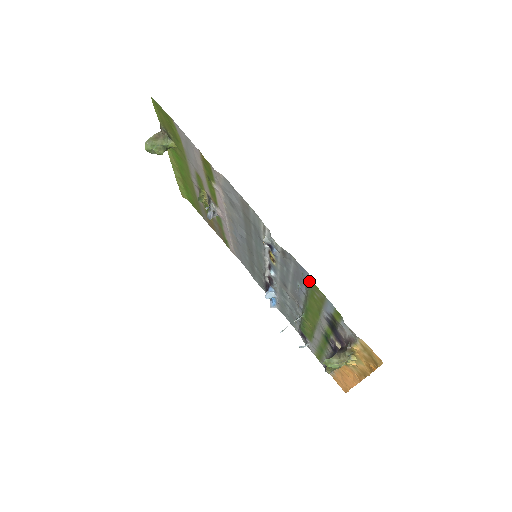
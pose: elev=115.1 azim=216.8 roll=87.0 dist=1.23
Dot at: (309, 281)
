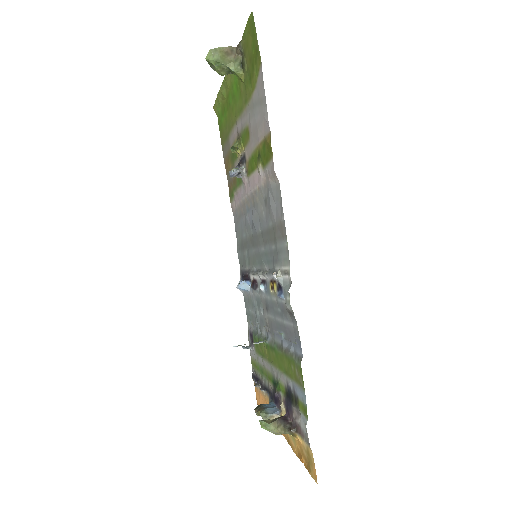
Dot at: (298, 357)
